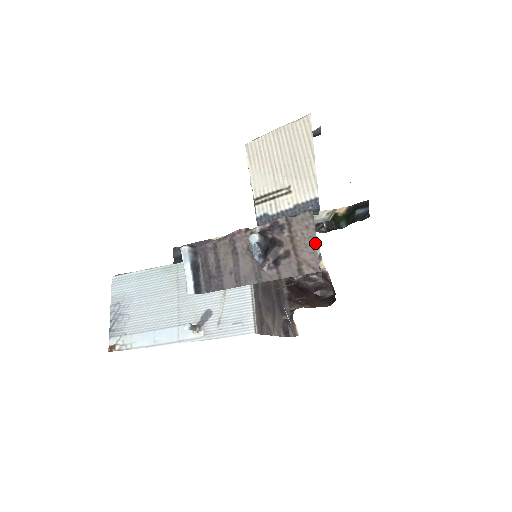
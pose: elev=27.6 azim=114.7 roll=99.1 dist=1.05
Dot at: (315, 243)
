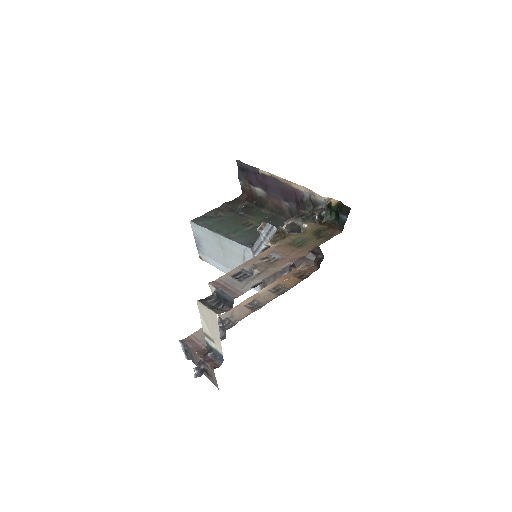
Dot at: occluded
